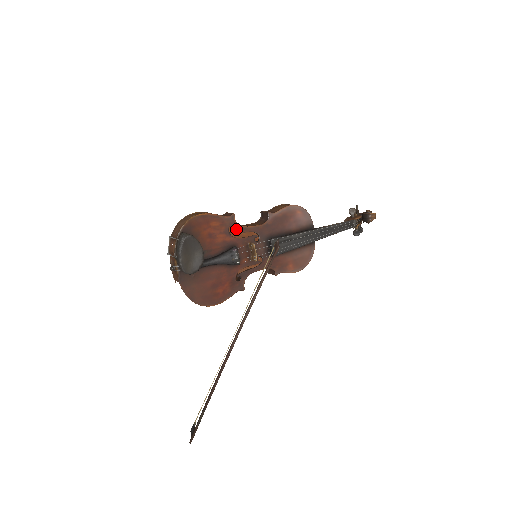
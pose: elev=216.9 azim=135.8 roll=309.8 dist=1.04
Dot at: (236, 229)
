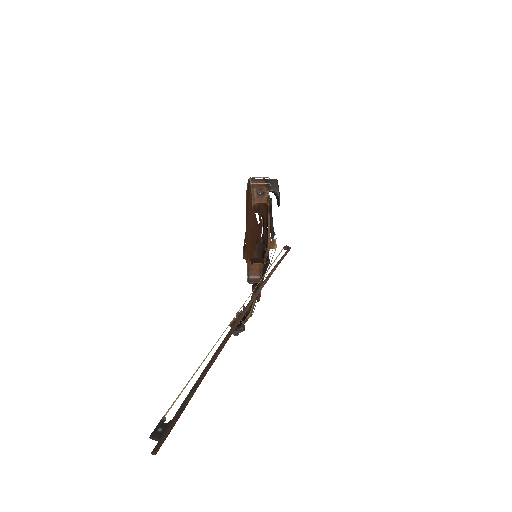
Dot at: (262, 222)
